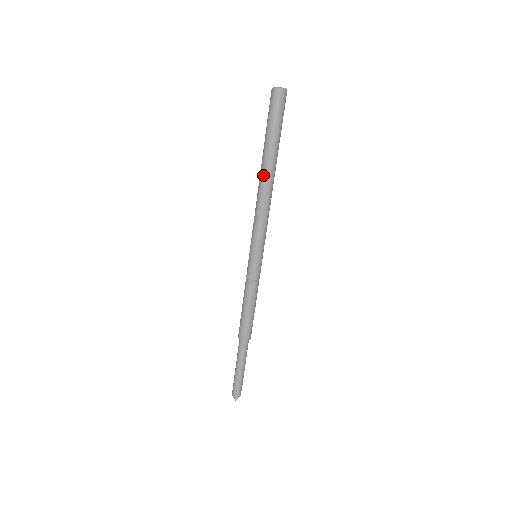
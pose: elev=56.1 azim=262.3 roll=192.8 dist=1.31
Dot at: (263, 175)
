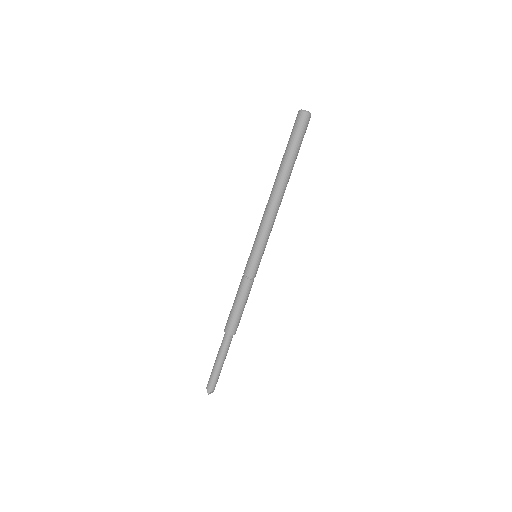
Dot at: (276, 182)
